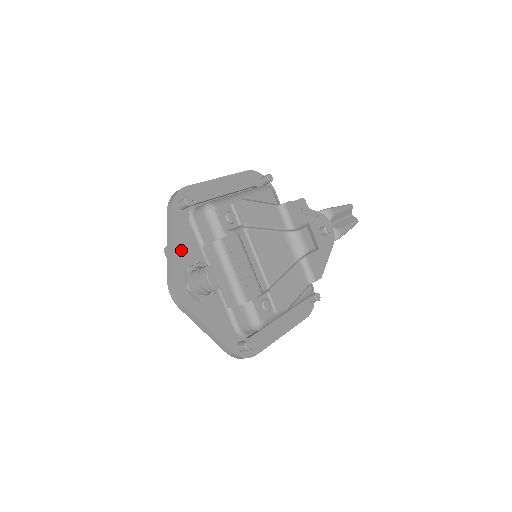
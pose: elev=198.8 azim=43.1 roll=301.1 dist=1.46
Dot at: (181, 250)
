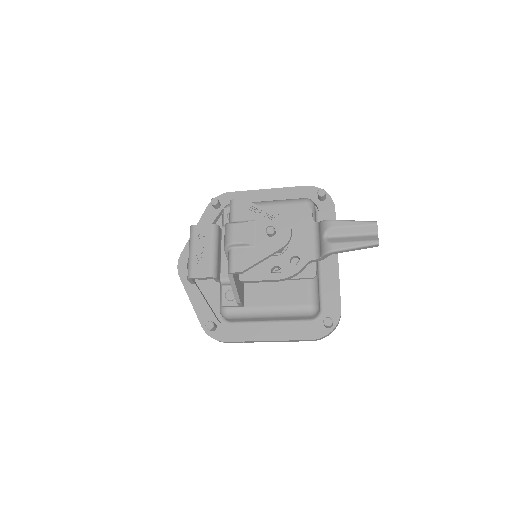
Dot at: occluded
